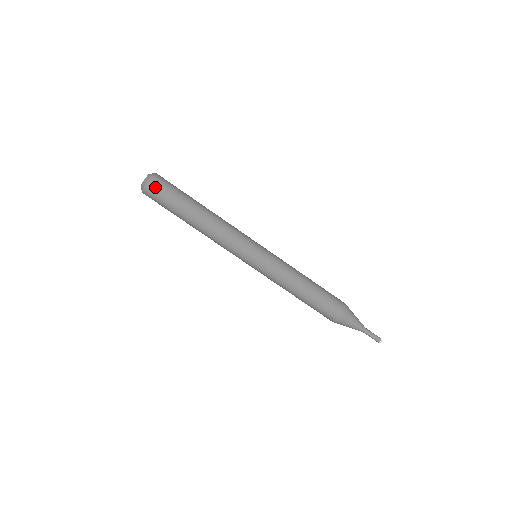
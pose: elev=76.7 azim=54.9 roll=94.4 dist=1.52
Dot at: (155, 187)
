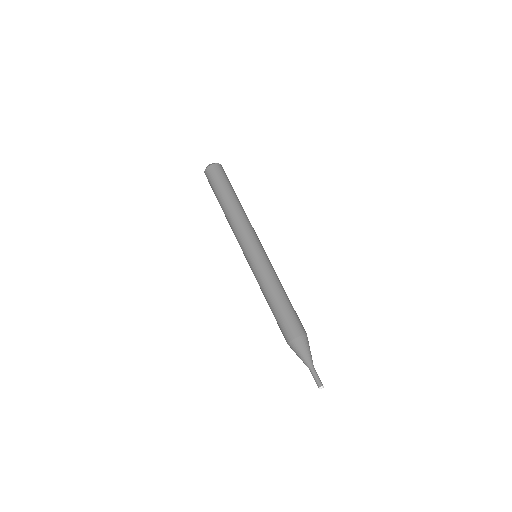
Dot at: (222, 169)
